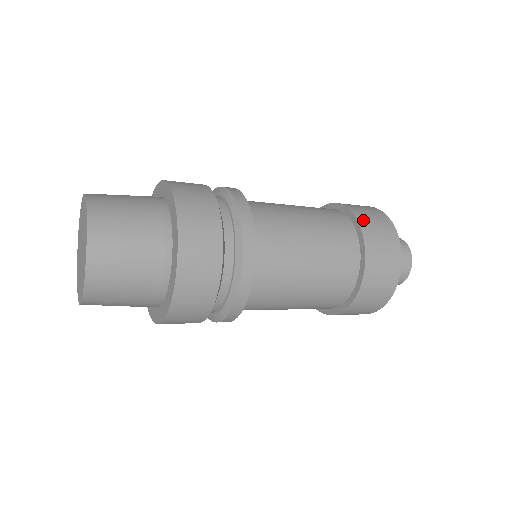
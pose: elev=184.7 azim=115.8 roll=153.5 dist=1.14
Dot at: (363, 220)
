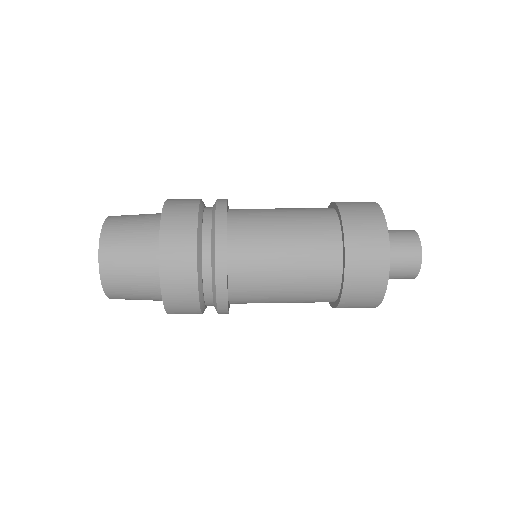
Dot at: (352, 244)
